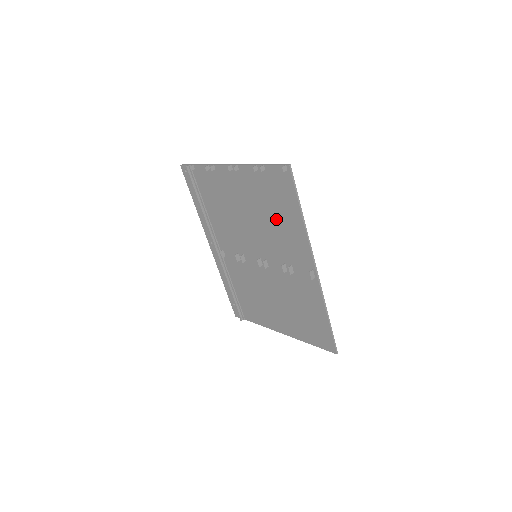
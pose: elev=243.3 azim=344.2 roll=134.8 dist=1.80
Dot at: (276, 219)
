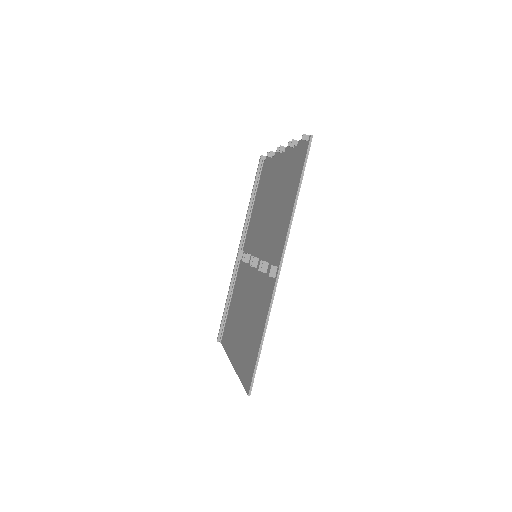
Dot at: (282, 204)
